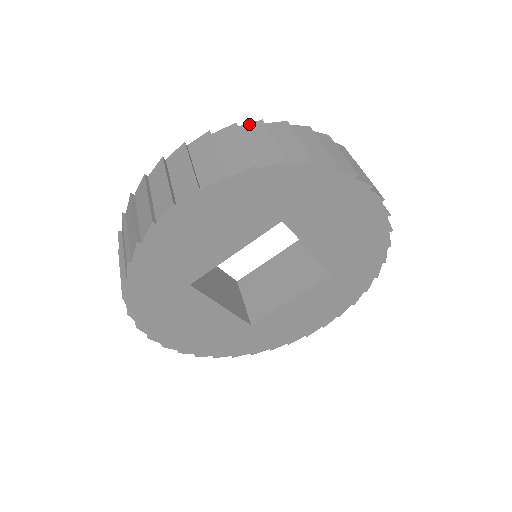
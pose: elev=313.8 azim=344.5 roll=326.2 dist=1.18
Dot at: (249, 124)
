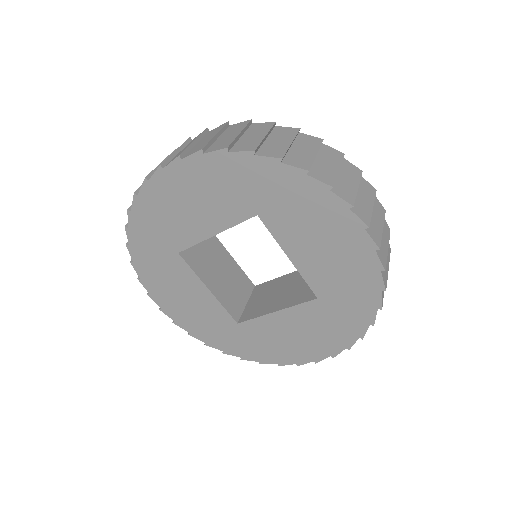
Dot at: (263, 123)
